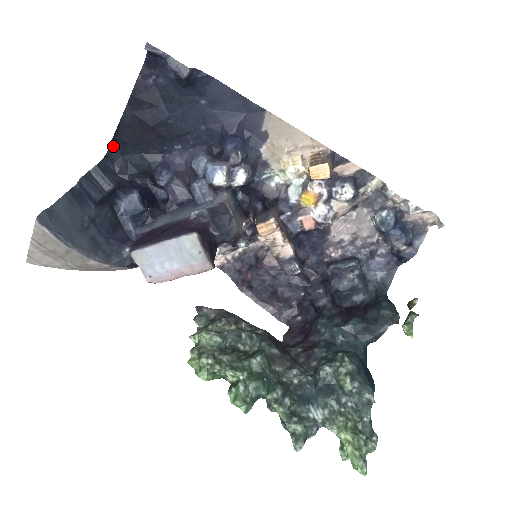
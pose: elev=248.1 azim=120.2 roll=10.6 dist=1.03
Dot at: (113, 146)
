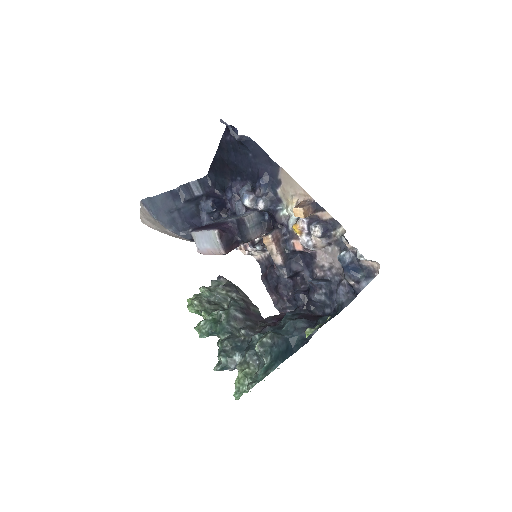
Dot at: (211, 171)
